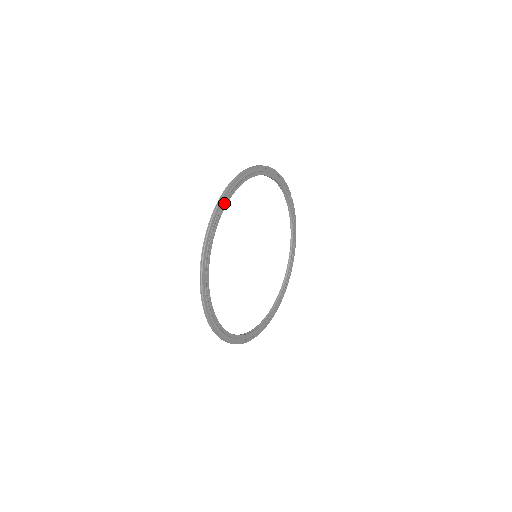
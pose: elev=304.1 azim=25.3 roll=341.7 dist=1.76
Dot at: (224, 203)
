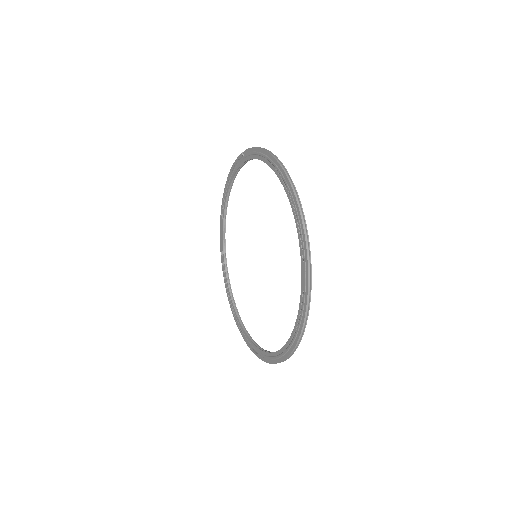
Dot at: (306, 263)
